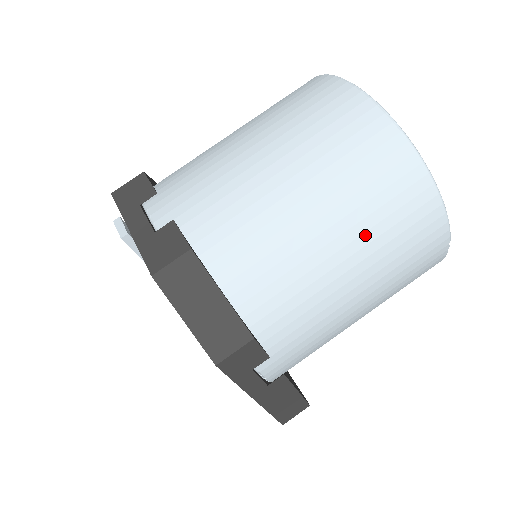
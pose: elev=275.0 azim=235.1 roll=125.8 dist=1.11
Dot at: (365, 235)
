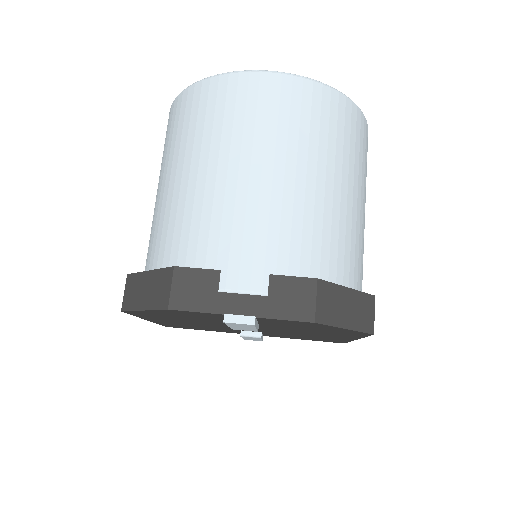
Dot at: (359, 175)
